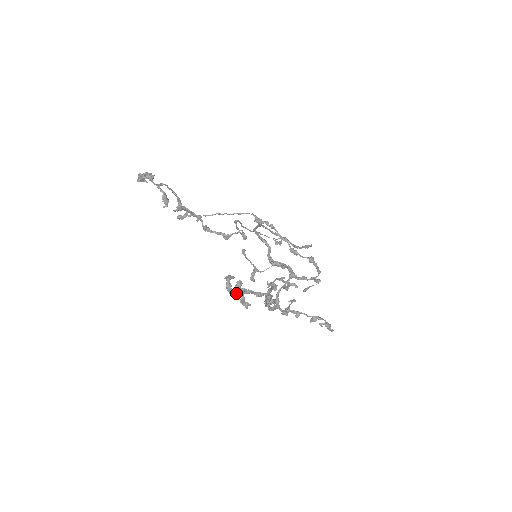
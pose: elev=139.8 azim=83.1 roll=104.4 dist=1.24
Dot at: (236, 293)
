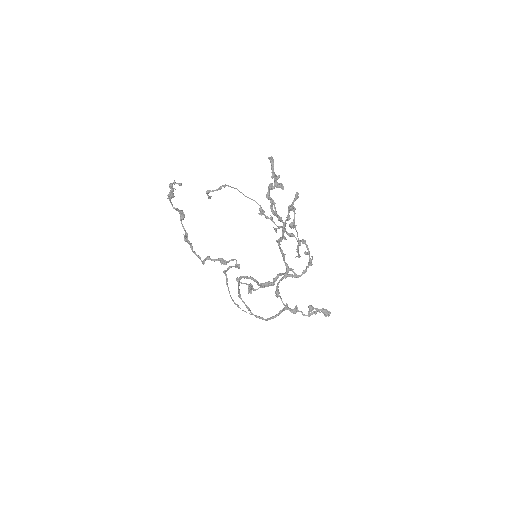
Dot at: (275, 174)
